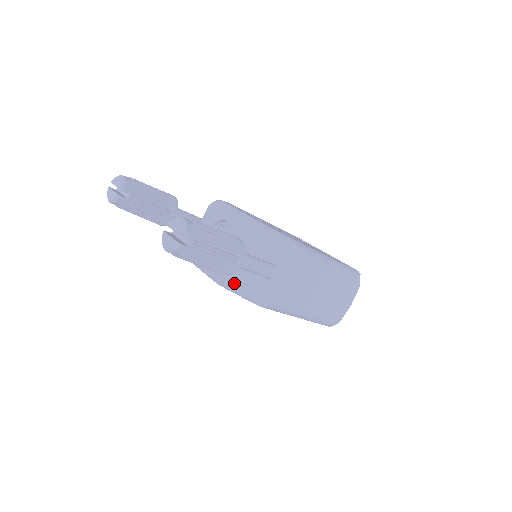
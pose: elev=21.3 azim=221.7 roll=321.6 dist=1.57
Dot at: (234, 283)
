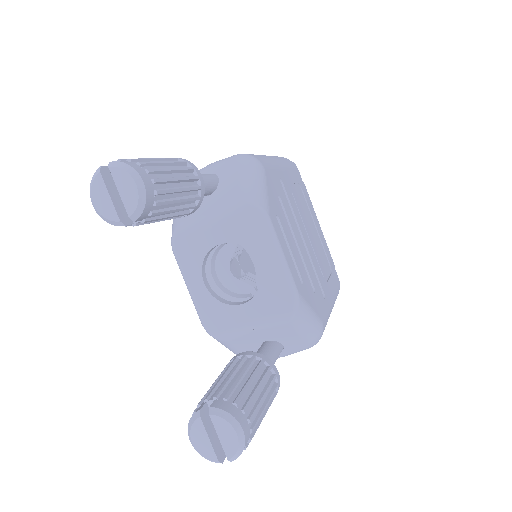
Dot at: (225, 343)
